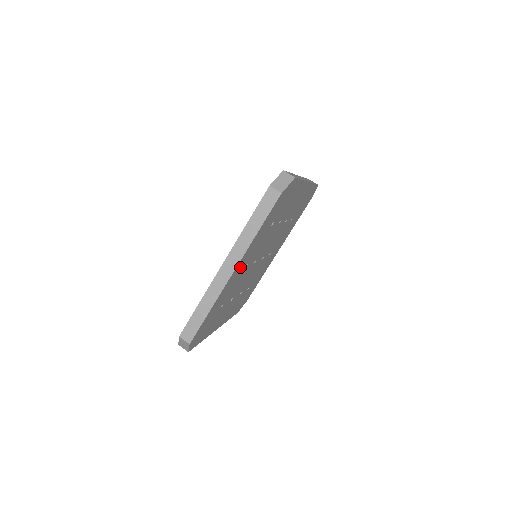
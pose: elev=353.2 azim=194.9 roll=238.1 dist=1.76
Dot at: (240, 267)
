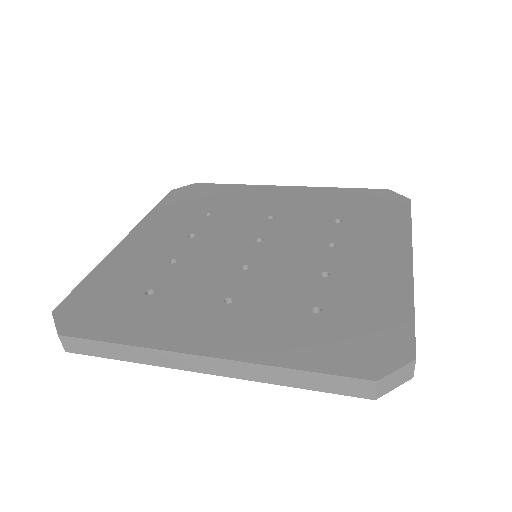
Dot at: occluded
